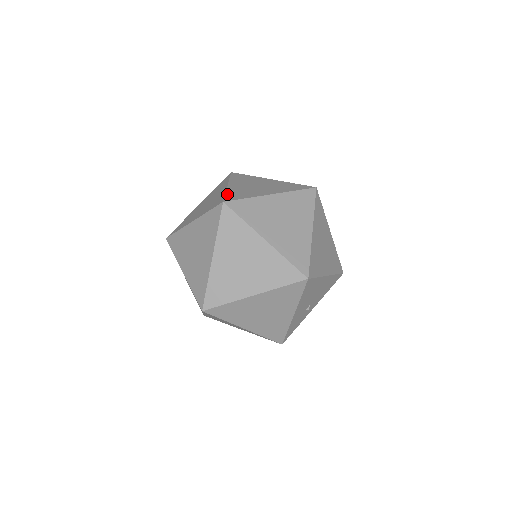
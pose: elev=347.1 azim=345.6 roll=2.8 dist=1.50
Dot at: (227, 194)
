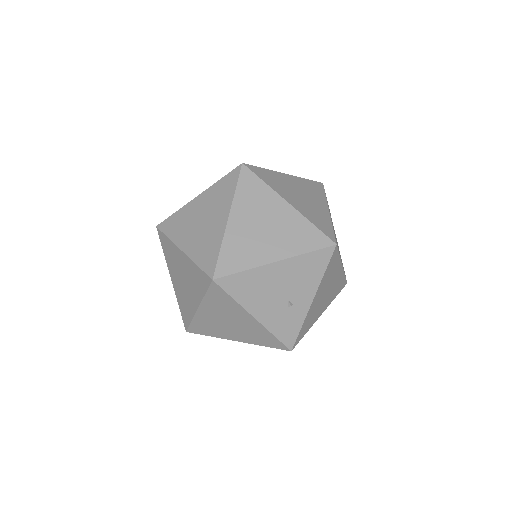
Dot at: occluded
